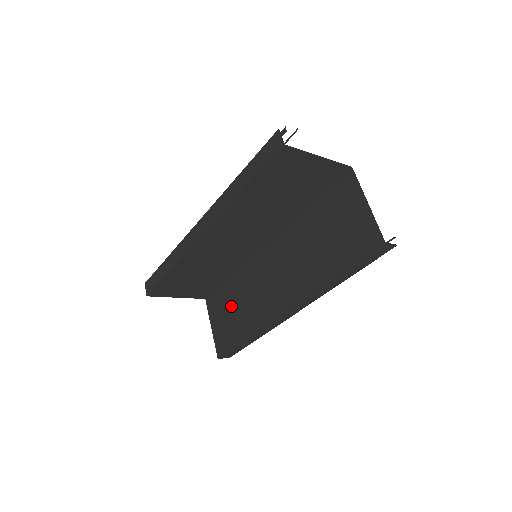
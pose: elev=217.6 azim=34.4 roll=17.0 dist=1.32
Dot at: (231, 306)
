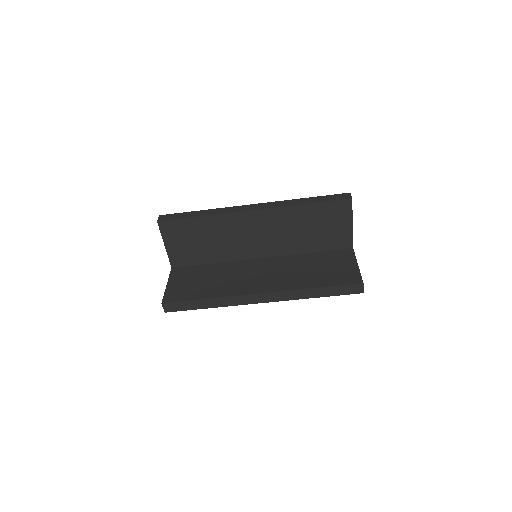
Dot at: (202, 278)
